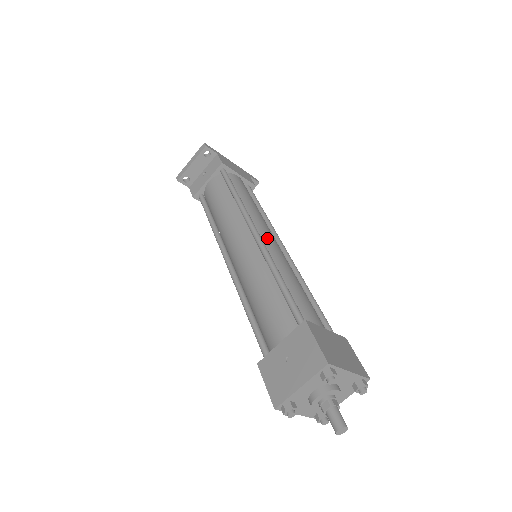
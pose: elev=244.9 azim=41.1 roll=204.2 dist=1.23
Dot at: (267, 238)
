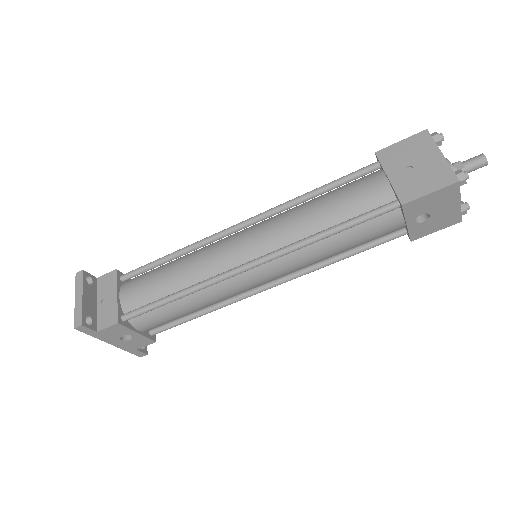
Dot at: occluded
